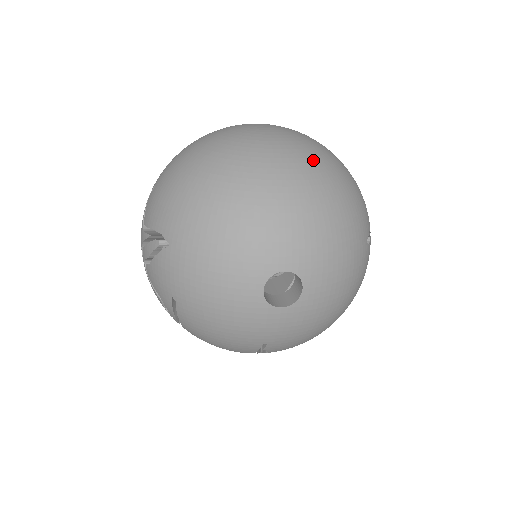
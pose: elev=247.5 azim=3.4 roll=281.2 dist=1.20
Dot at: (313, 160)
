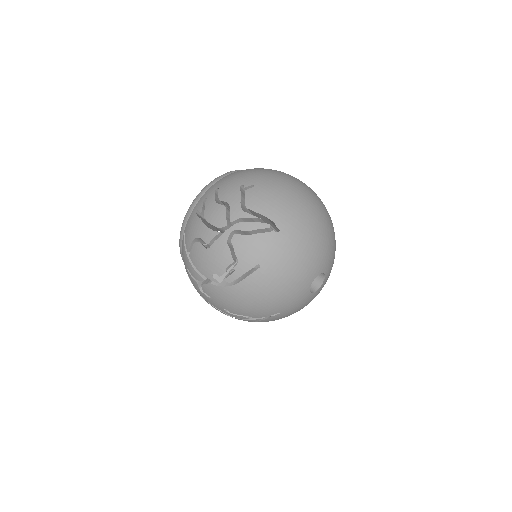
Dot at: occluded
